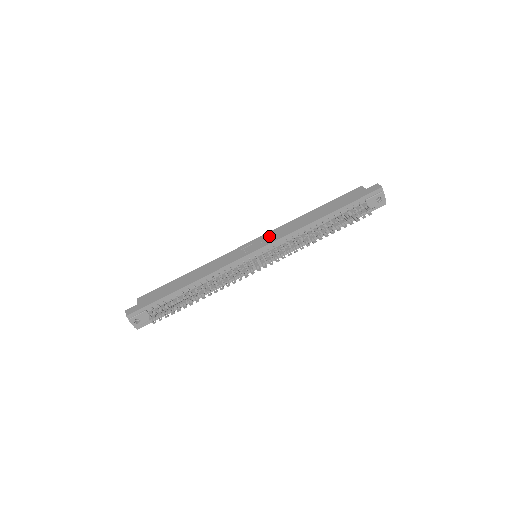
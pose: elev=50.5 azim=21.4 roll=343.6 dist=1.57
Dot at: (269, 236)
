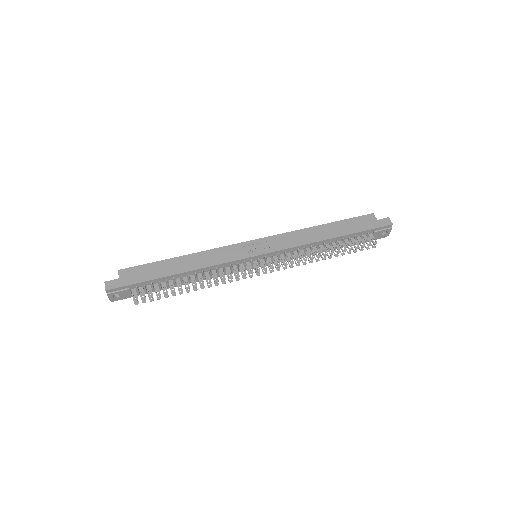
Dot at: (275, 241)
